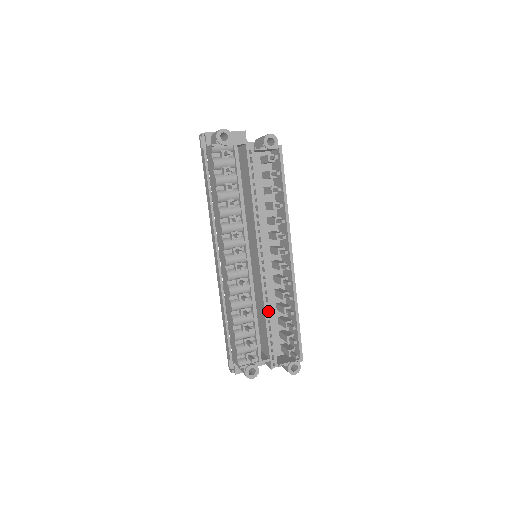
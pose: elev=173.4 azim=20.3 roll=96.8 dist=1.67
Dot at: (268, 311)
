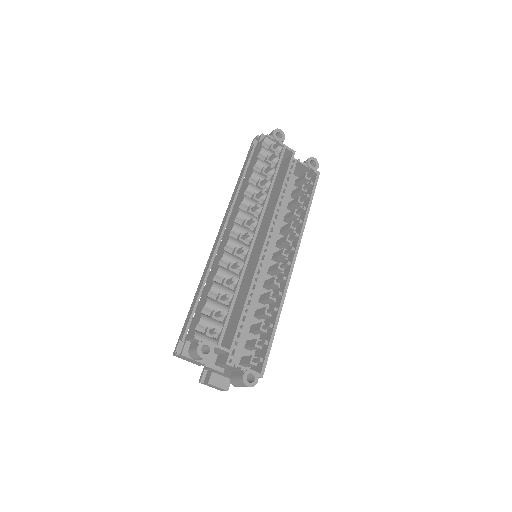
Dot at: (250, 299)
